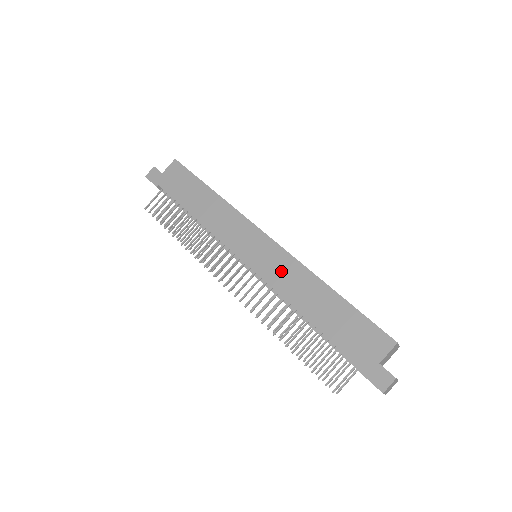
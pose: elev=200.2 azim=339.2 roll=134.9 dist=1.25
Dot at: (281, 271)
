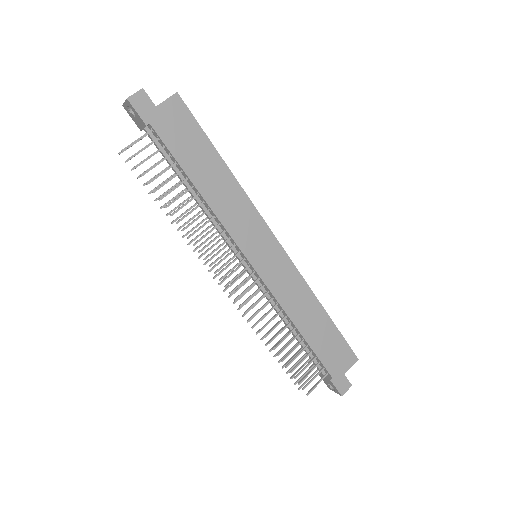
Dot at: (287, 284)
